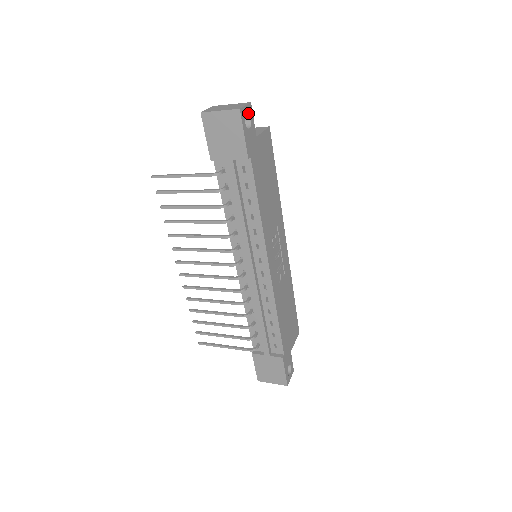
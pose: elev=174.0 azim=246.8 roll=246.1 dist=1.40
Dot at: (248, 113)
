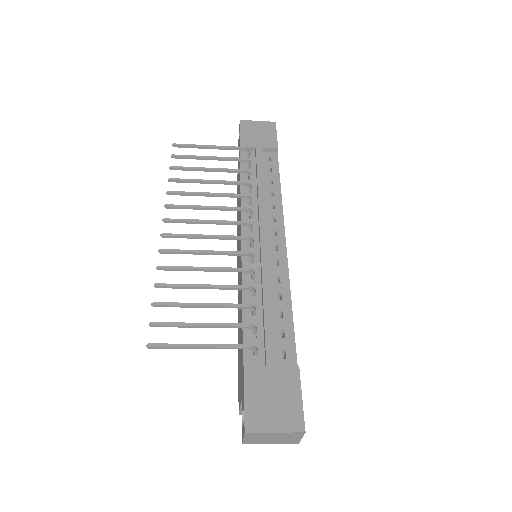
Dot at: occluded
